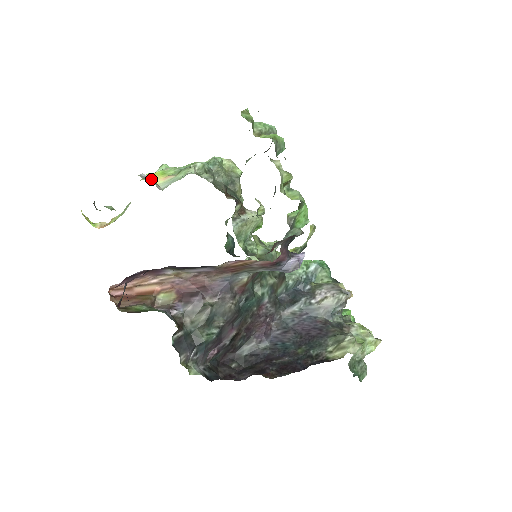
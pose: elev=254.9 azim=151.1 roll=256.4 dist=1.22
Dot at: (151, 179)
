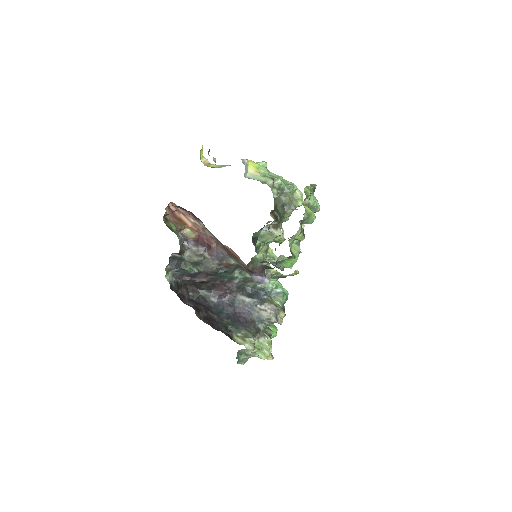
Dot at: (247, 166)
